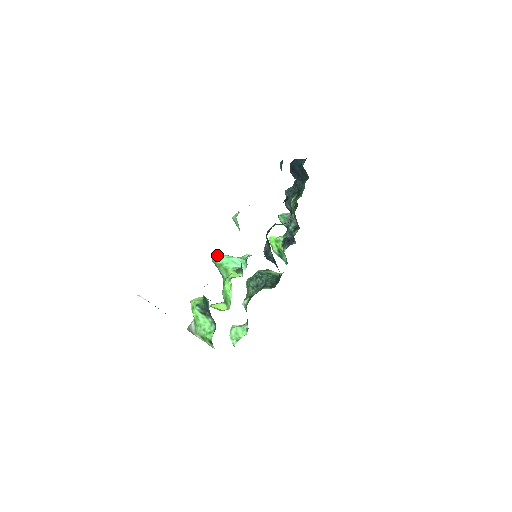
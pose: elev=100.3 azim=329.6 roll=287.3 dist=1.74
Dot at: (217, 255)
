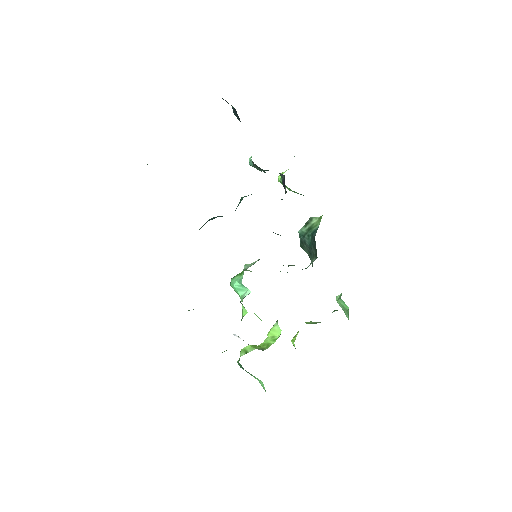
Dot at: occluded
